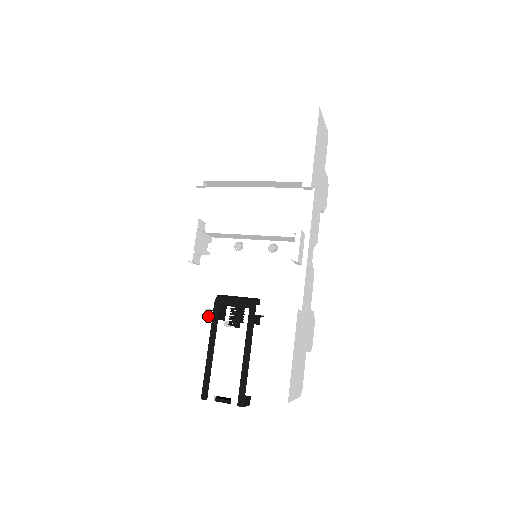
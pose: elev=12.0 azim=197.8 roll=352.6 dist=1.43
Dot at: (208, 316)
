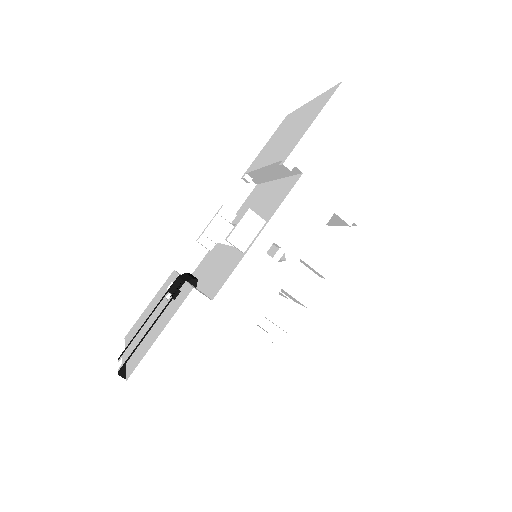
Dot at: occluded
